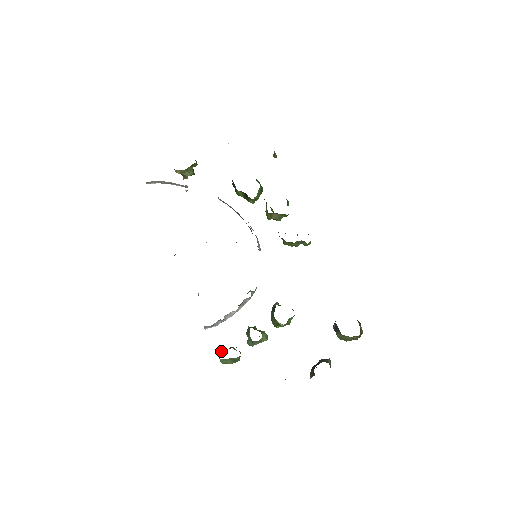
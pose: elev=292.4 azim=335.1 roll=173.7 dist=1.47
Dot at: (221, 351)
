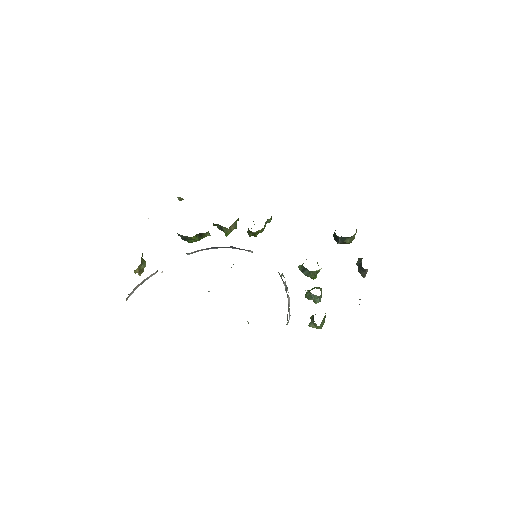
Dot at: (312, 323)
